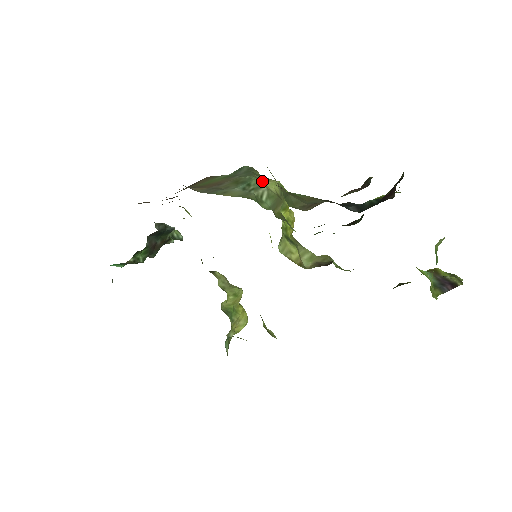
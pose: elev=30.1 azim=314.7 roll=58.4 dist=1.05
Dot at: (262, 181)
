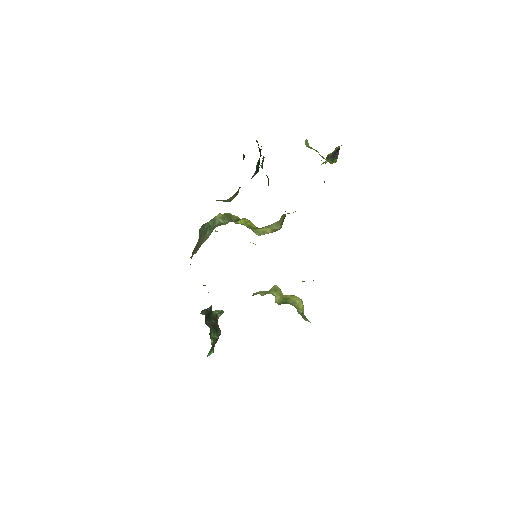
Dot at: occluded
